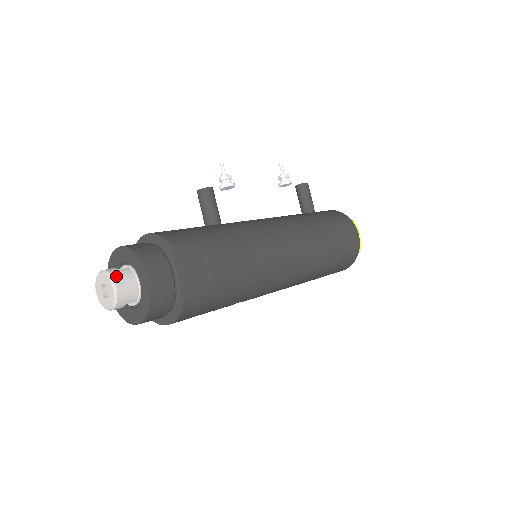
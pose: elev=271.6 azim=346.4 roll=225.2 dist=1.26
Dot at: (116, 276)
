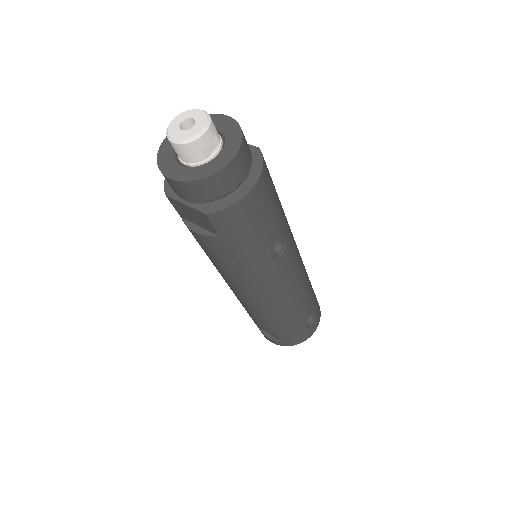
Dot at: occluded
